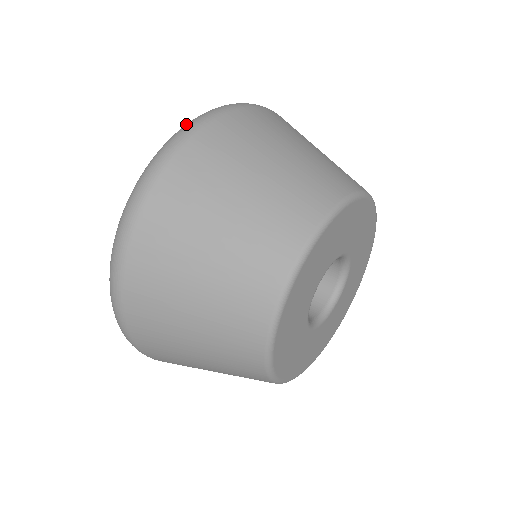
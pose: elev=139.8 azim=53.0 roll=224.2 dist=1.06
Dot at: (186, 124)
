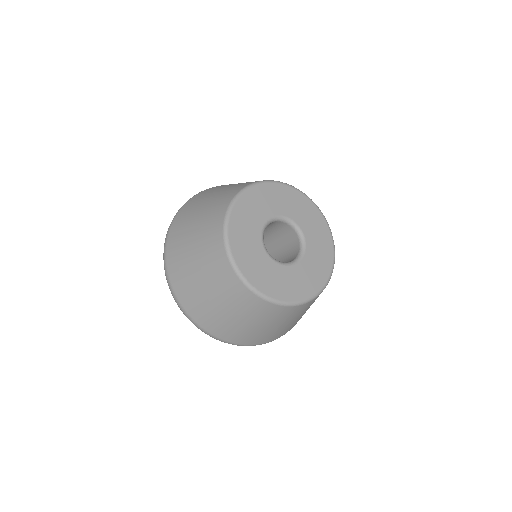
Dot at: occluded
